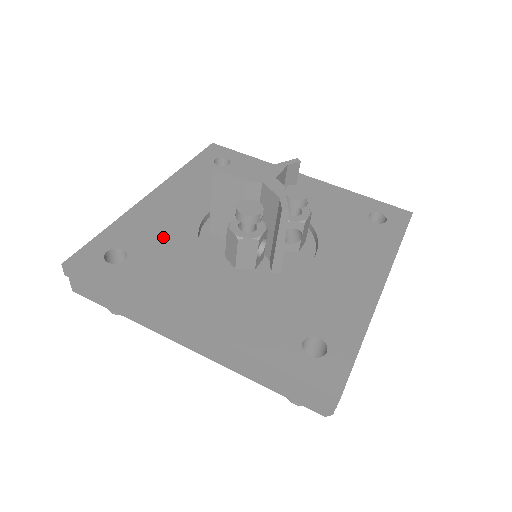
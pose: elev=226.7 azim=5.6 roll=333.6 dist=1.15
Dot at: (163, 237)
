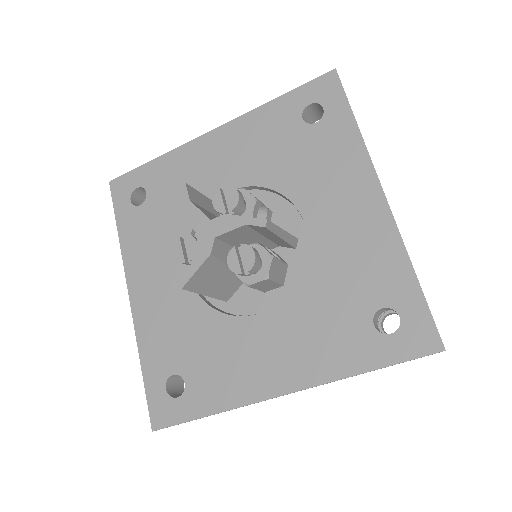
Dot at: (178, 197)
